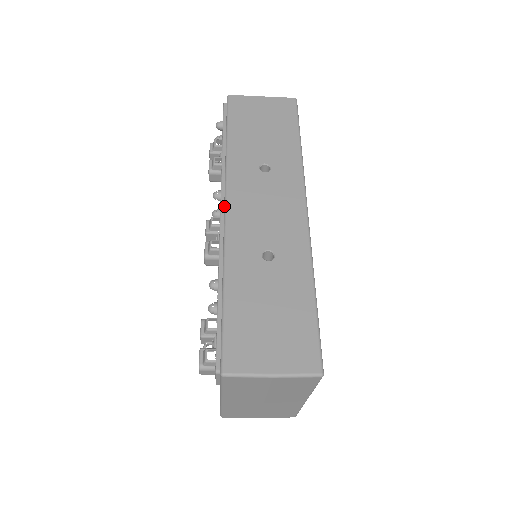
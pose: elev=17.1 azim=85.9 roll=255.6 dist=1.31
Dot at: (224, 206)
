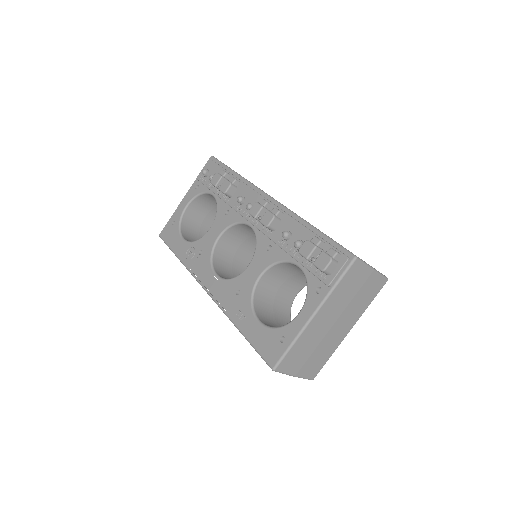
Dot at: (268, 196)
